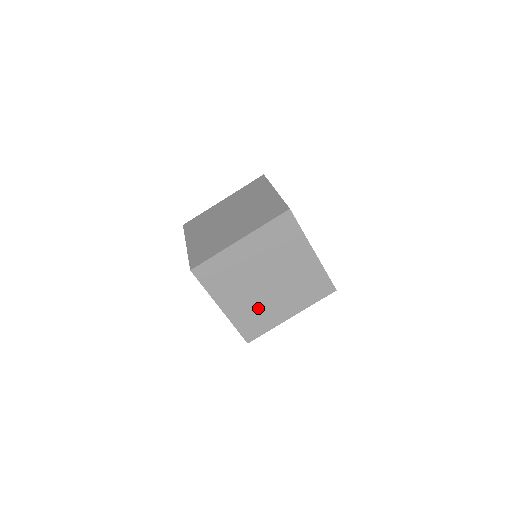
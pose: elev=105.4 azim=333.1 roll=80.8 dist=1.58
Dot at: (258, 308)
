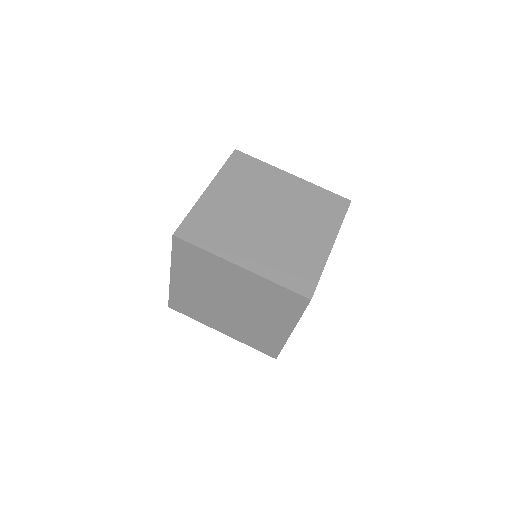
Dot at: occluded
